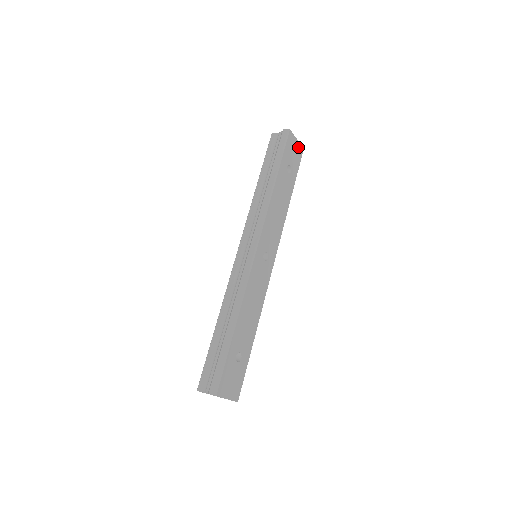
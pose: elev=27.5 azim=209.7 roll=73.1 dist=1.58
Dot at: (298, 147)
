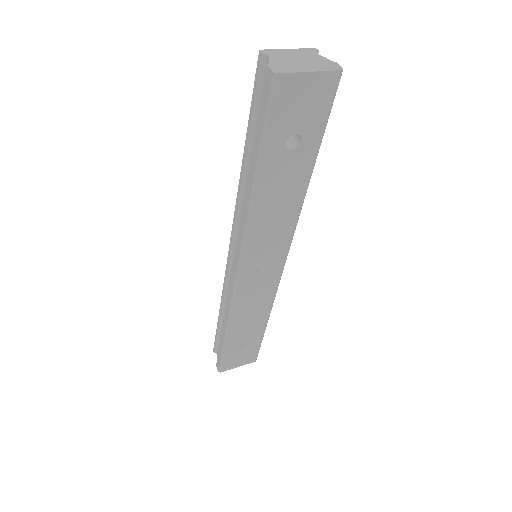
Dot at: (318, 82)
